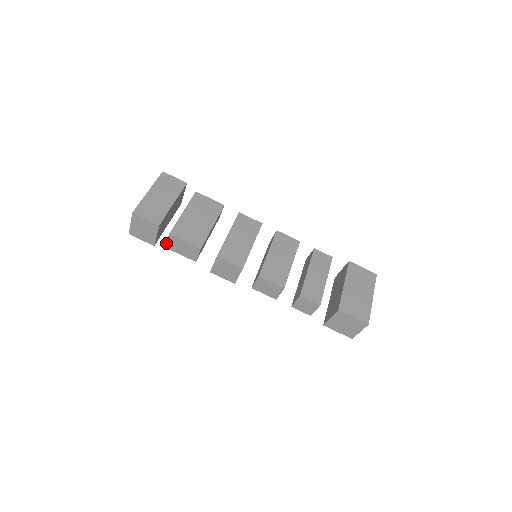
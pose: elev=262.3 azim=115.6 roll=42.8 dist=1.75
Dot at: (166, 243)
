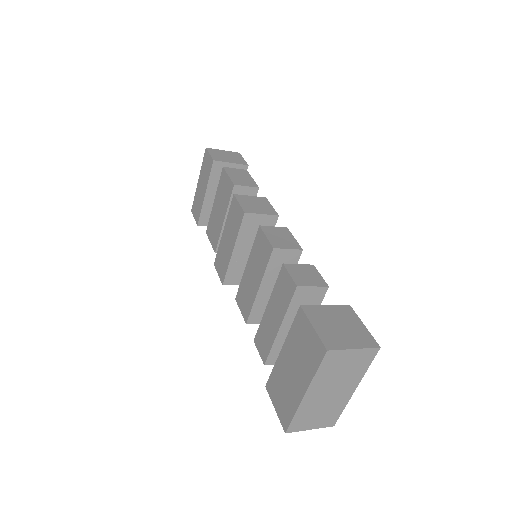
Dot at: (230, 168)
